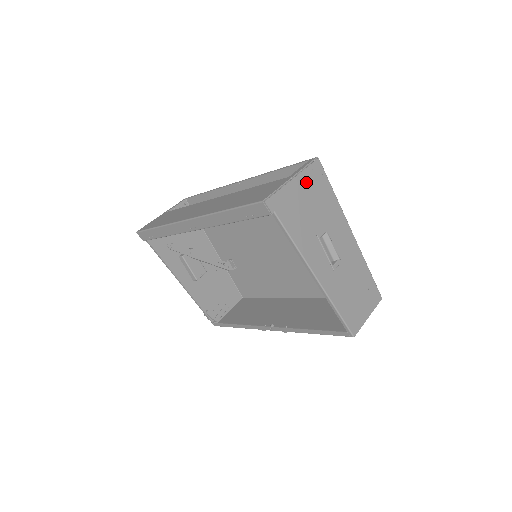
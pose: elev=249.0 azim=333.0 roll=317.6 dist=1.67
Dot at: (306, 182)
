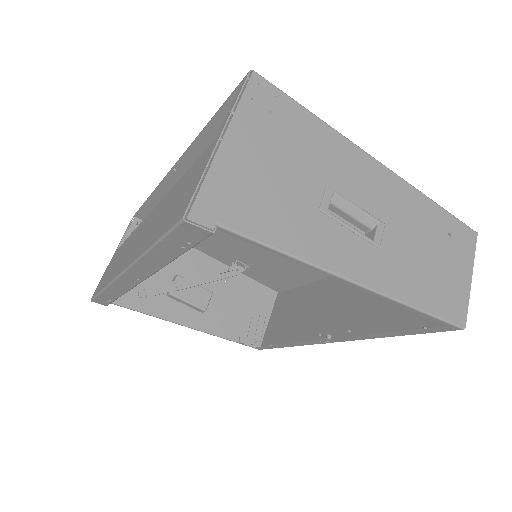
Dot at: (251, 129)
